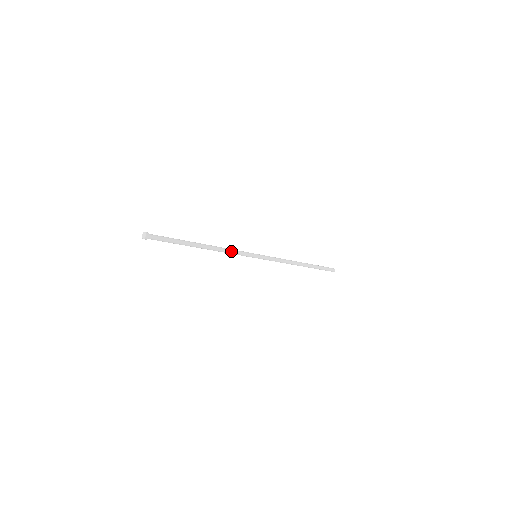
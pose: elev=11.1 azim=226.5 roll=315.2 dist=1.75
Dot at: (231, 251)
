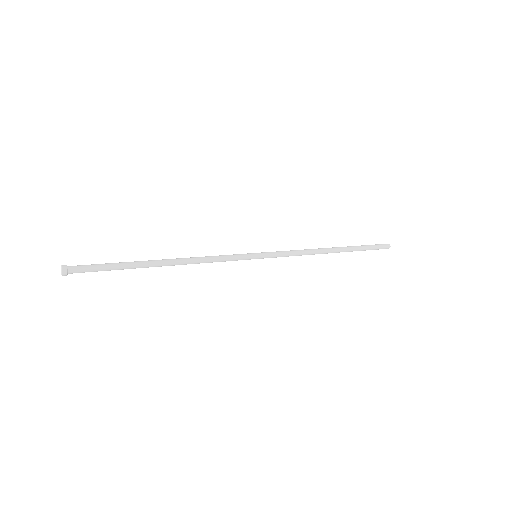
Dot at: (212, 260)
